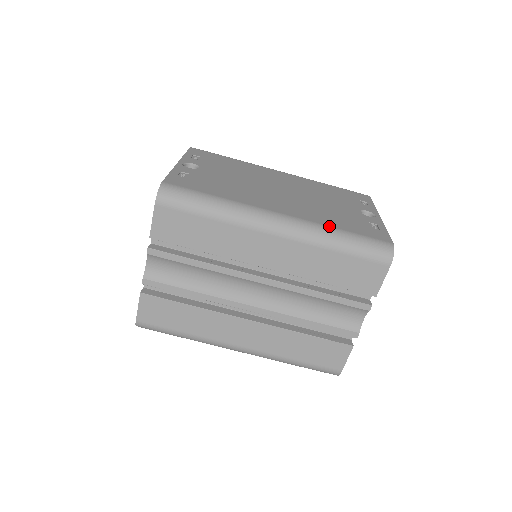
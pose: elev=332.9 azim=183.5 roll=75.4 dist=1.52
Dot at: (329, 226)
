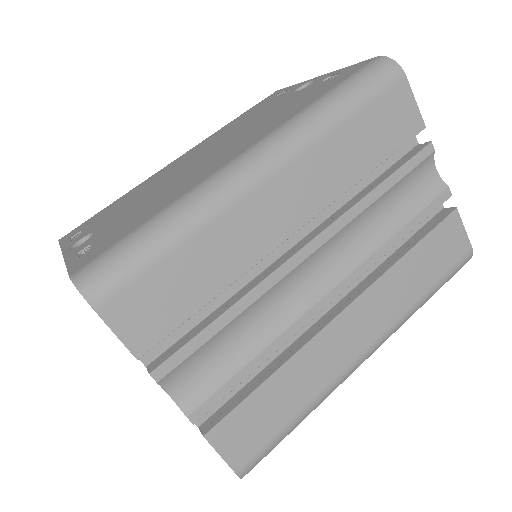
Dot at: (303, 109)
